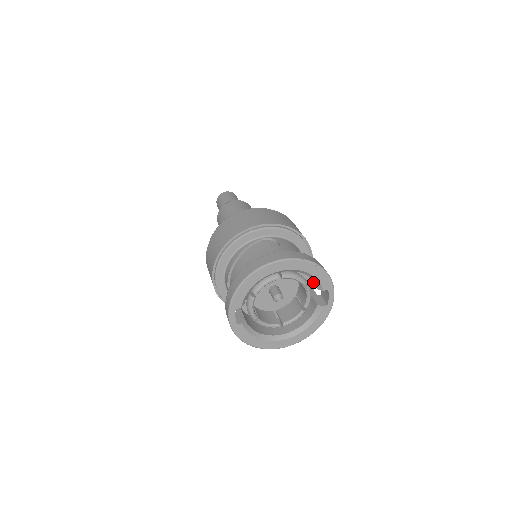
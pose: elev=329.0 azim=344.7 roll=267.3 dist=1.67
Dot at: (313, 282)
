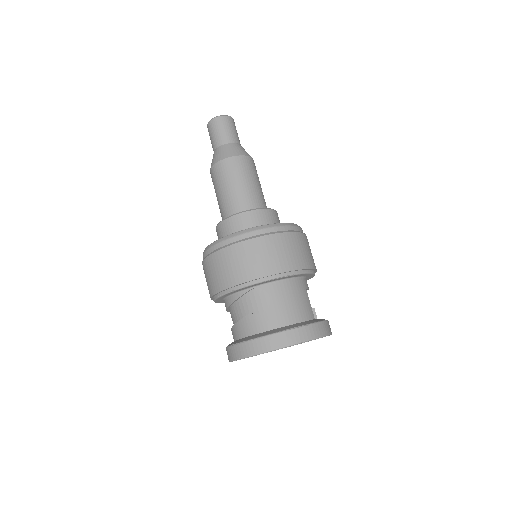
Dot at: occluded
